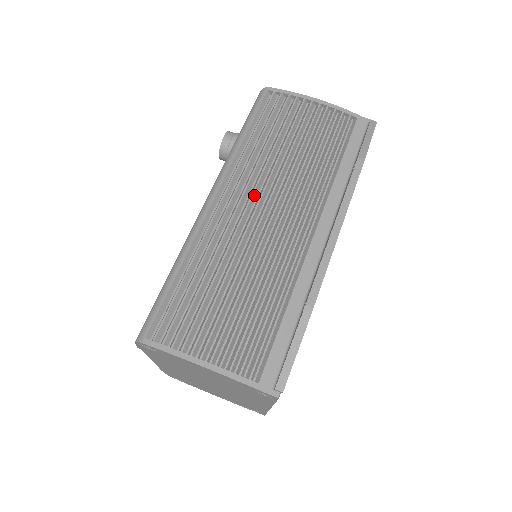
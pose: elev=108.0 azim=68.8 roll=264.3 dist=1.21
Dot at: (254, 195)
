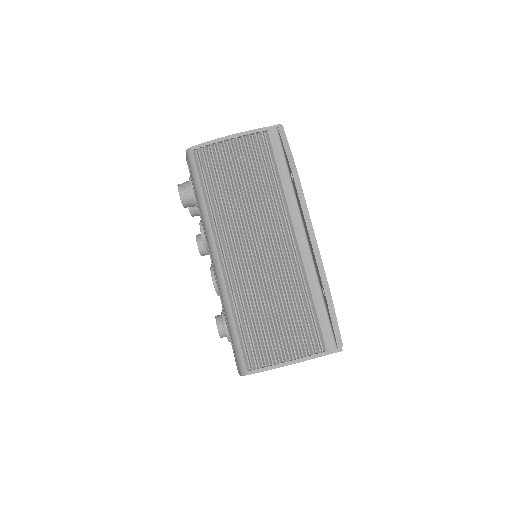
Dot at: (242, 238)
